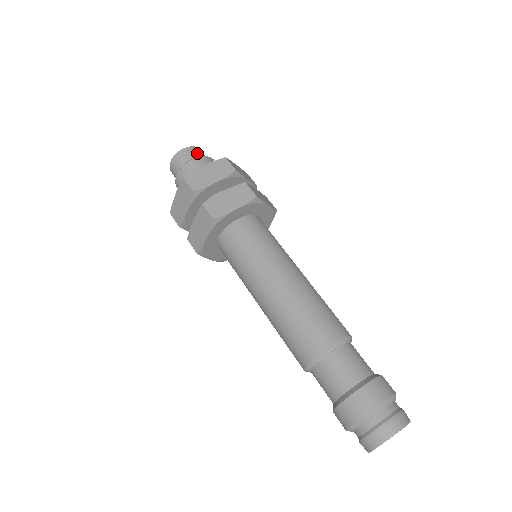
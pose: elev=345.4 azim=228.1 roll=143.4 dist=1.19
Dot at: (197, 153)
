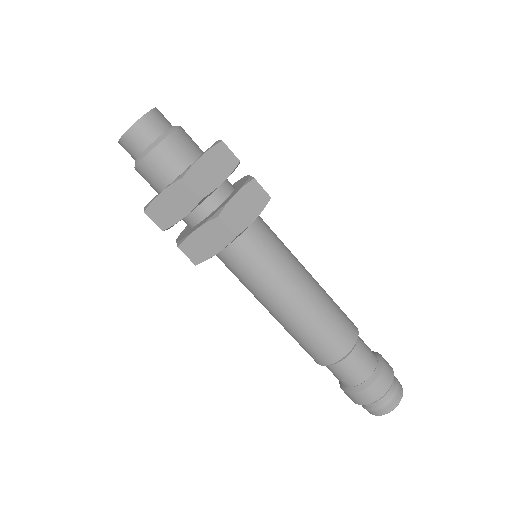
Dot at: (164, 121)
